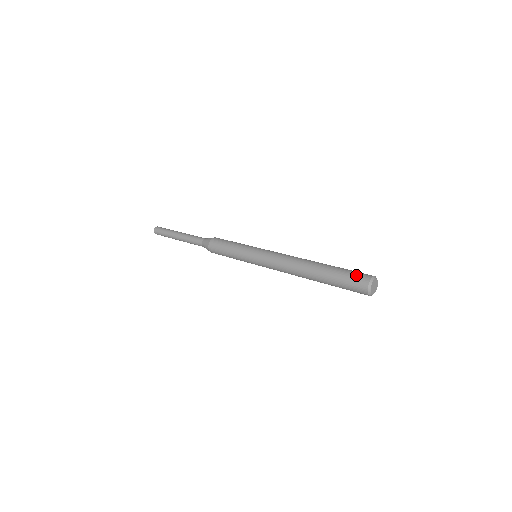
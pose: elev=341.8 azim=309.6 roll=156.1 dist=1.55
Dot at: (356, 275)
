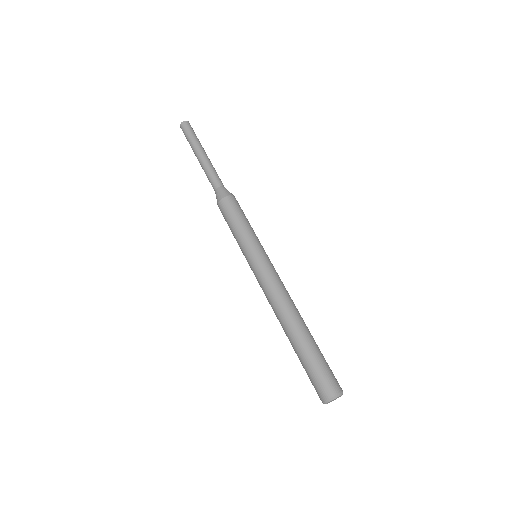
Dot at: (319, 382)
